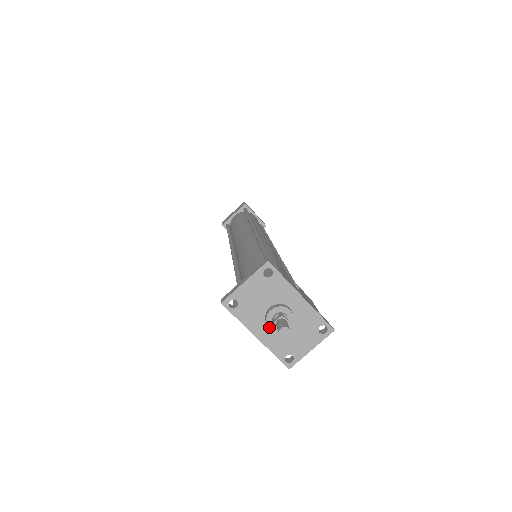
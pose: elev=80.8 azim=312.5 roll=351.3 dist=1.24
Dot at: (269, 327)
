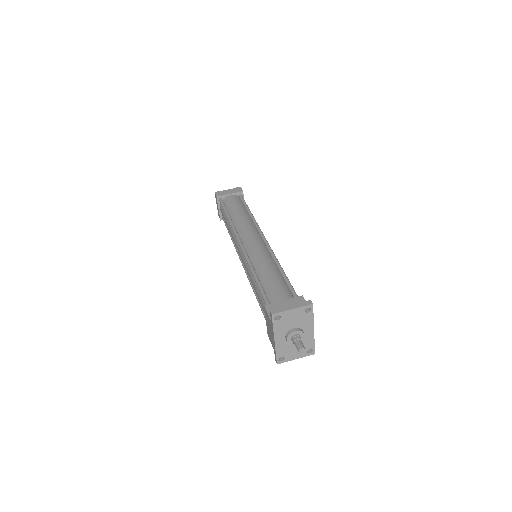
Dot at: (287, 339)
